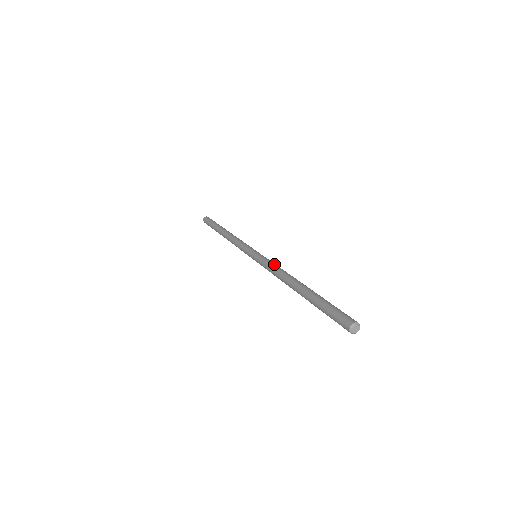
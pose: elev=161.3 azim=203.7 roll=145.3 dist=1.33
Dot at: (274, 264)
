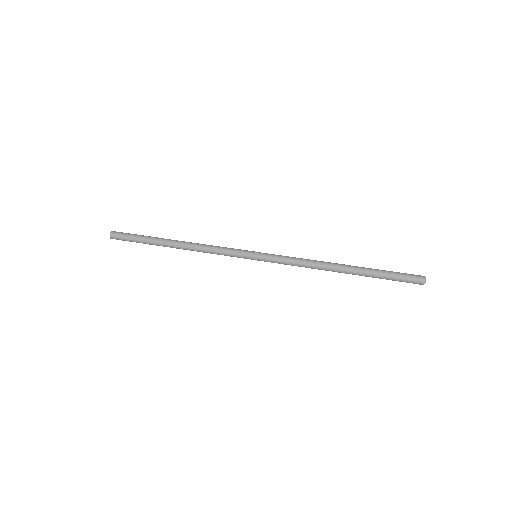
Dot at: (295, 257)
